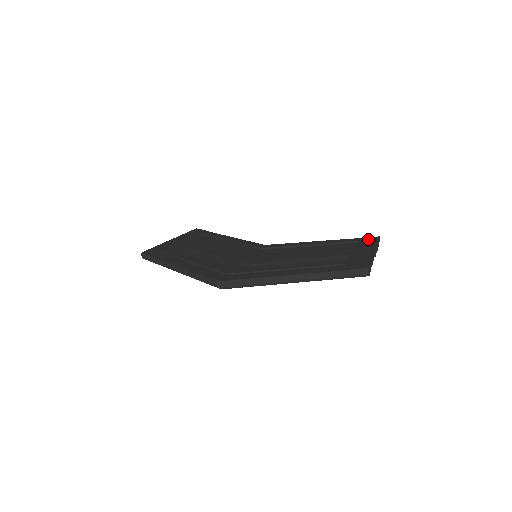
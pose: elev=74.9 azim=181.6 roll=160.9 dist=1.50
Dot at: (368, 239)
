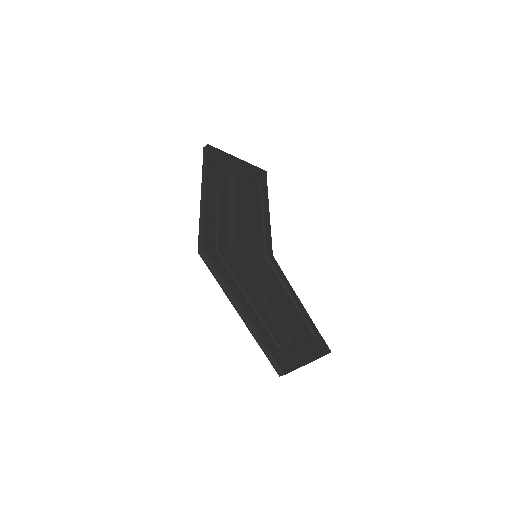
Dot at: (323, 345)
